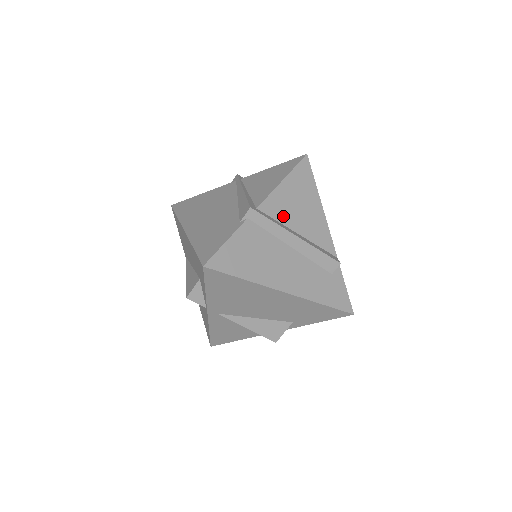
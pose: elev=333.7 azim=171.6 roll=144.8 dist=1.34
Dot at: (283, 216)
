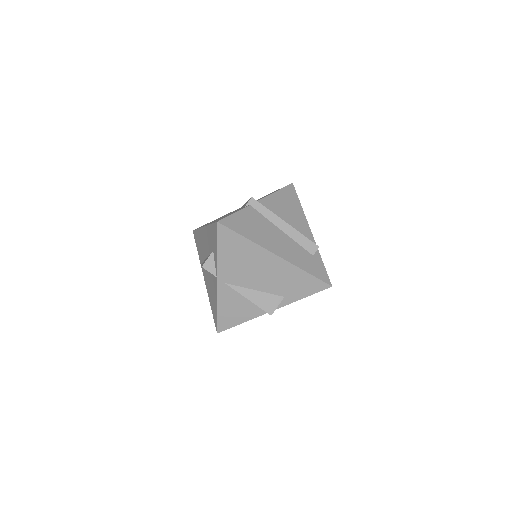
Dot at: (275, 211)
